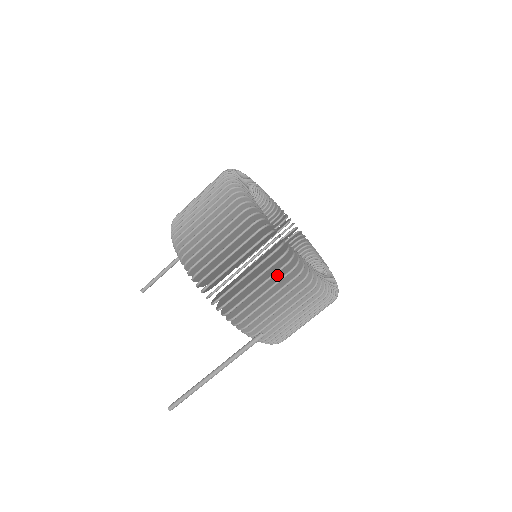
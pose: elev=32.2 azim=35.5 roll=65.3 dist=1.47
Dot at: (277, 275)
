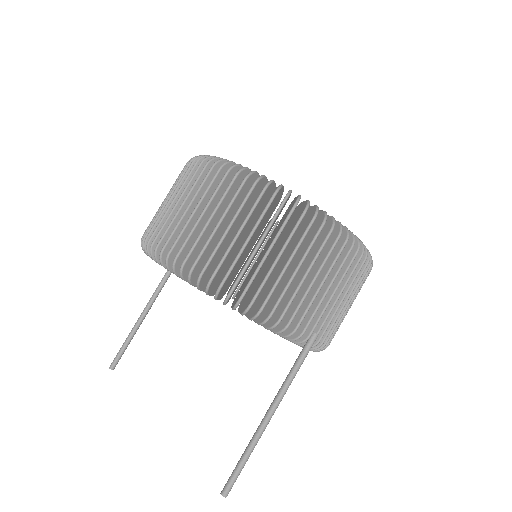
Dot at: (312, 246)
